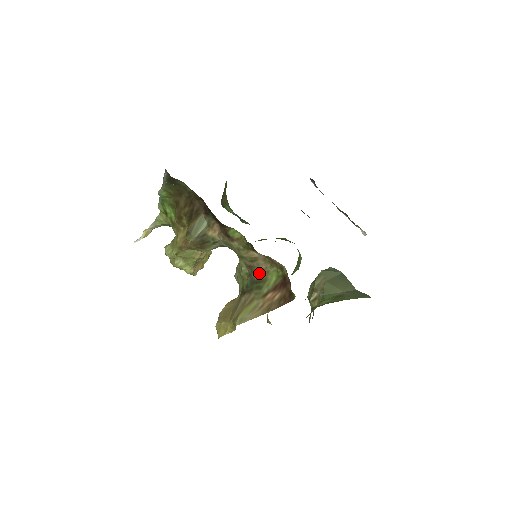
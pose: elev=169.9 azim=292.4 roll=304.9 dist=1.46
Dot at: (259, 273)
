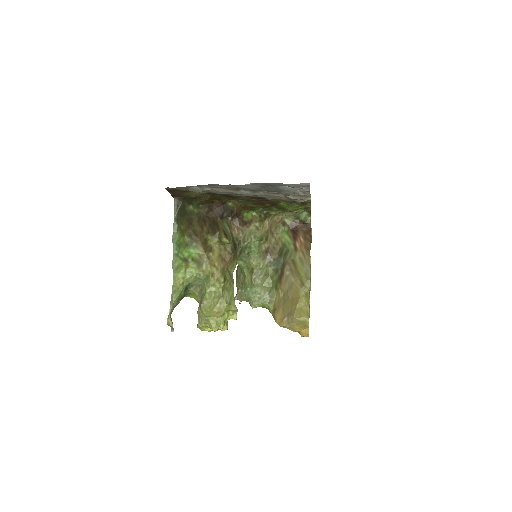
Dot at: (276, 247)
